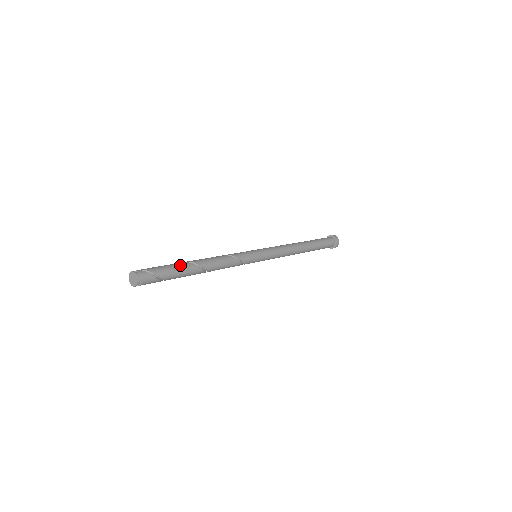
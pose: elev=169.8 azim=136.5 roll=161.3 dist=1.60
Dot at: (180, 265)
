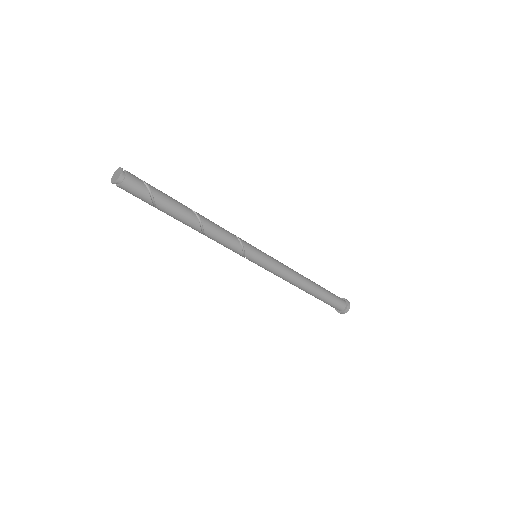
Dot at: occluded
